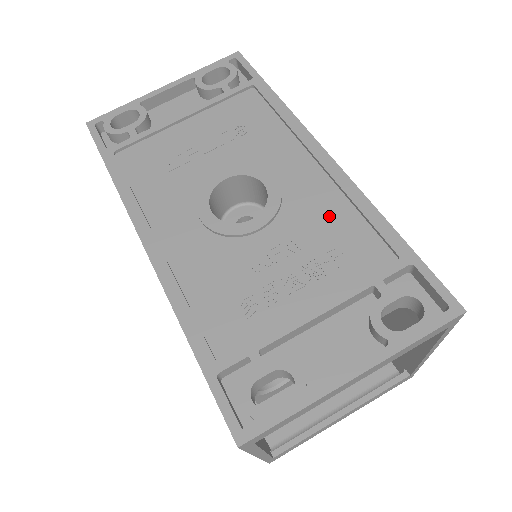
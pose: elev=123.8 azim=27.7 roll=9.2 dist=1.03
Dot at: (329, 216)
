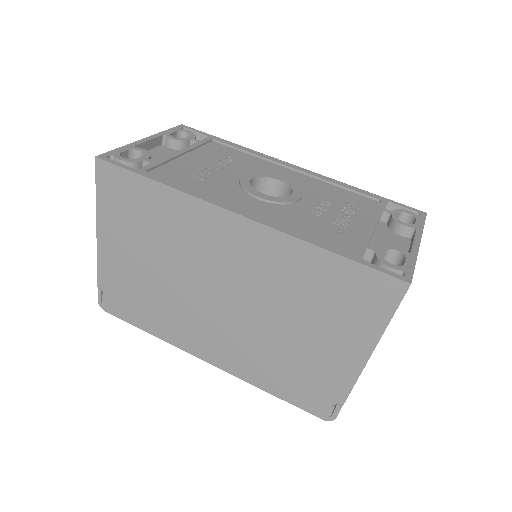
Dot at: (328, 190)
